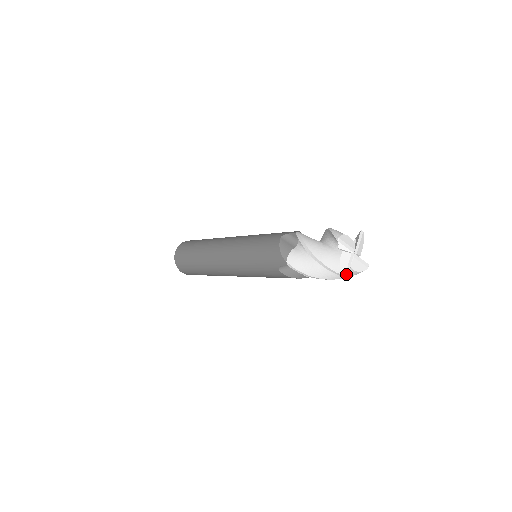
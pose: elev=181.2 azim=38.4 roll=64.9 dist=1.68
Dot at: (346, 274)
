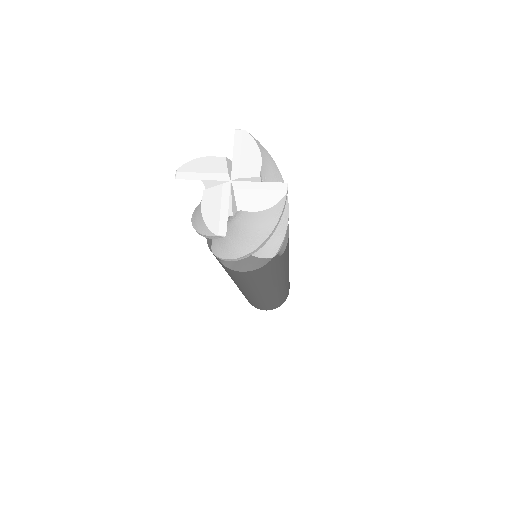
Dot at: (222, 229)
